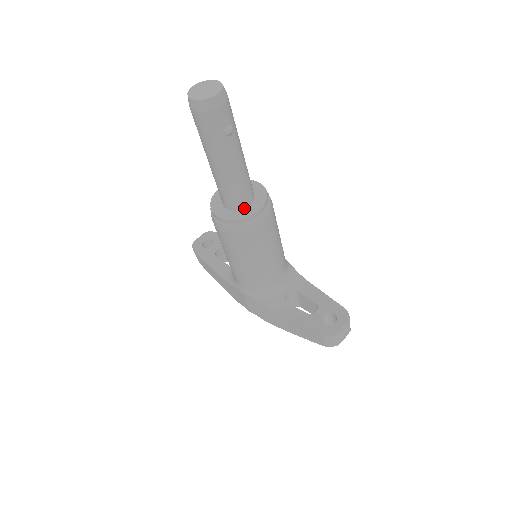
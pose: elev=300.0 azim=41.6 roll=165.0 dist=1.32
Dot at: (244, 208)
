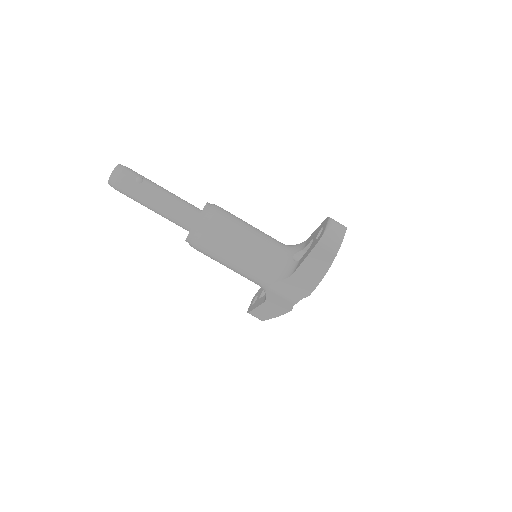
Dot at: occluded
